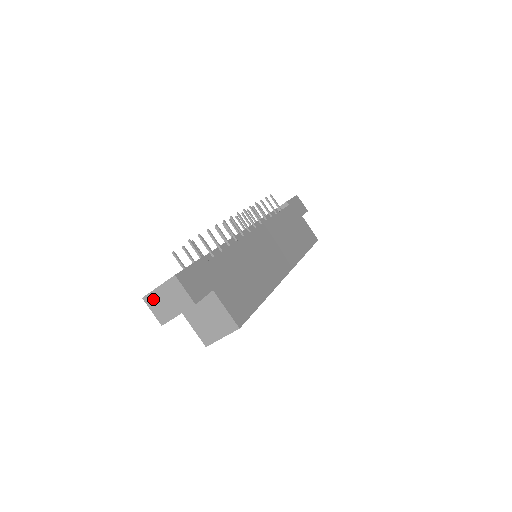
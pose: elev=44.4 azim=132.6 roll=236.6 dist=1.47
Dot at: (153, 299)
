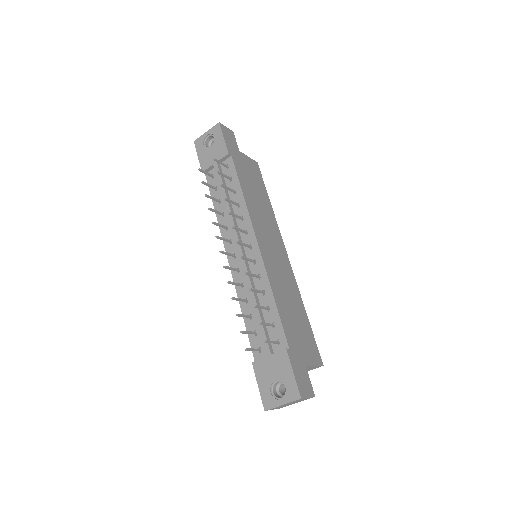
Dot at: occluded
